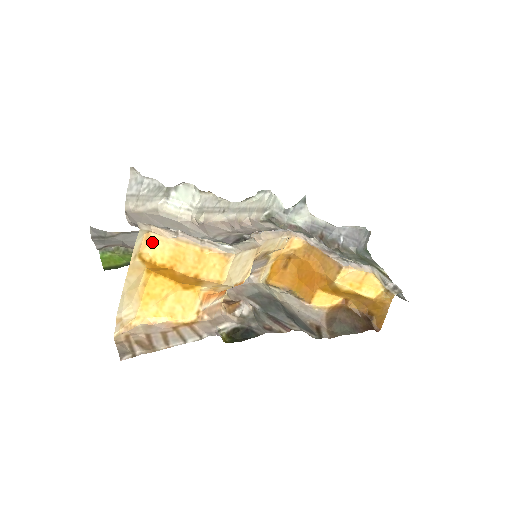
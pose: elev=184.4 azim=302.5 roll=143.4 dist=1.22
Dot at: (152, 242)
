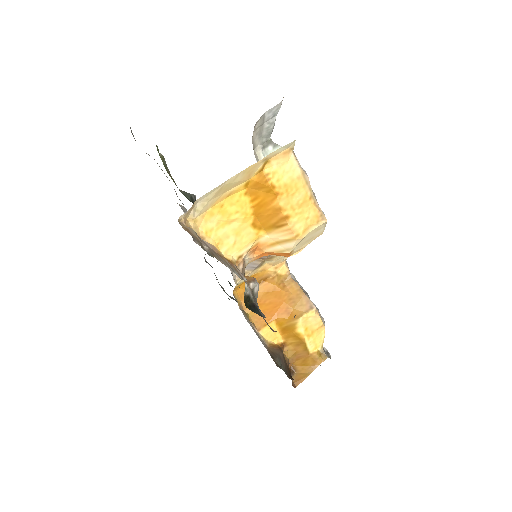
Dot at: (284, 160)
